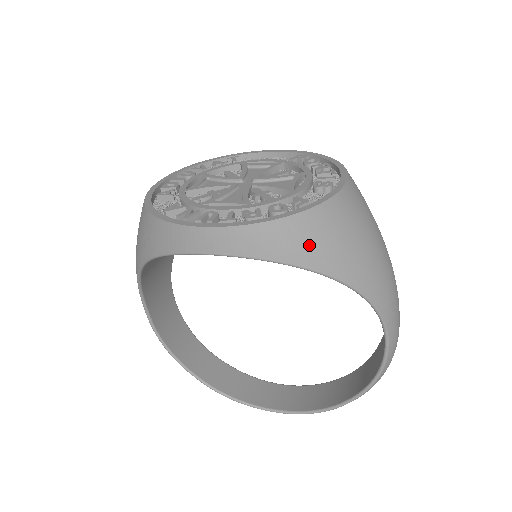
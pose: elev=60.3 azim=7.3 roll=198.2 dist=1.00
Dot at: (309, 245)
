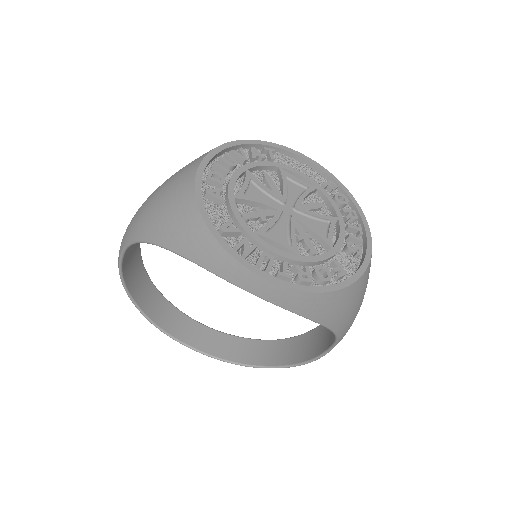
Dot at: (332, 310)
